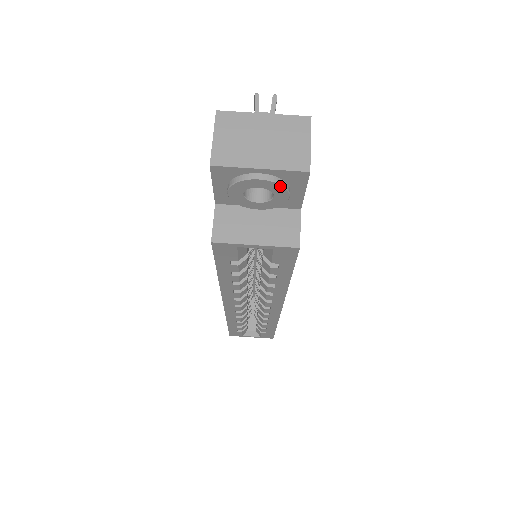
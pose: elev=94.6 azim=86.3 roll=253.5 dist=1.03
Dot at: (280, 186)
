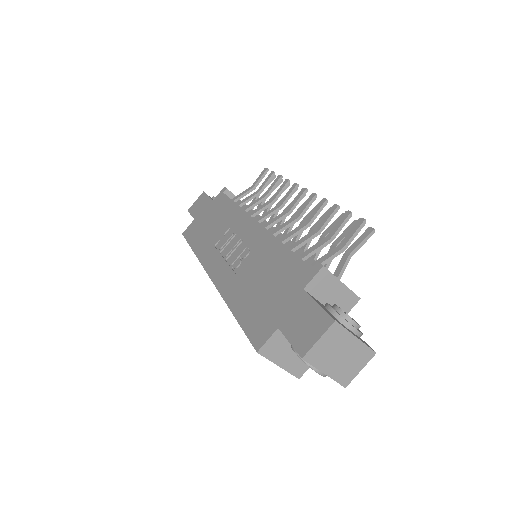
Dot at: (324, 375)
